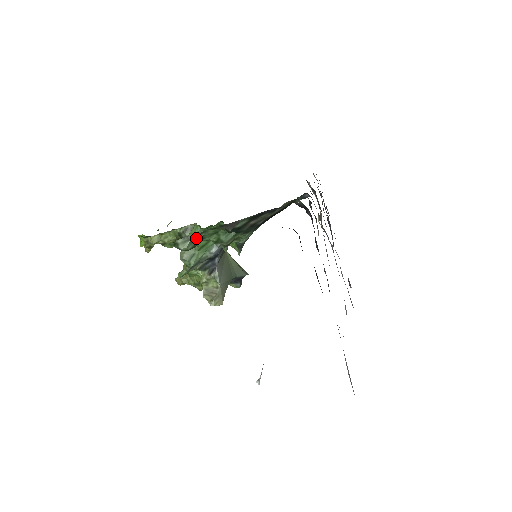
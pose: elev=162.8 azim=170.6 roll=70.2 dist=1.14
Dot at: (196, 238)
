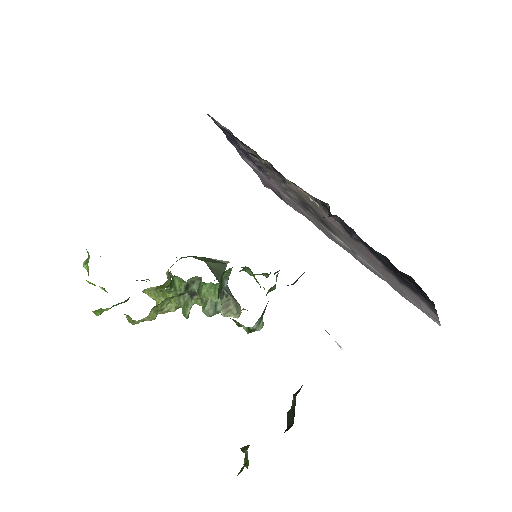
Dot at: (264, 311)
